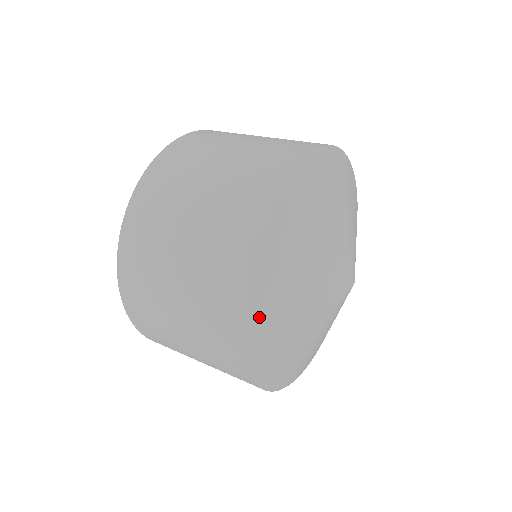
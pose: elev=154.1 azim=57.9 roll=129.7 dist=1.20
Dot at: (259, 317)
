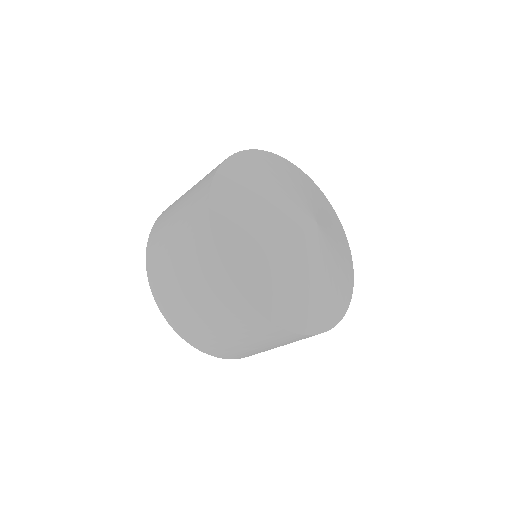
Dot at: (237, 166)
